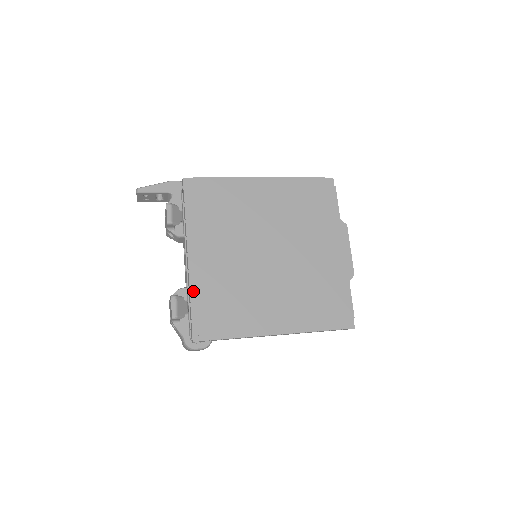
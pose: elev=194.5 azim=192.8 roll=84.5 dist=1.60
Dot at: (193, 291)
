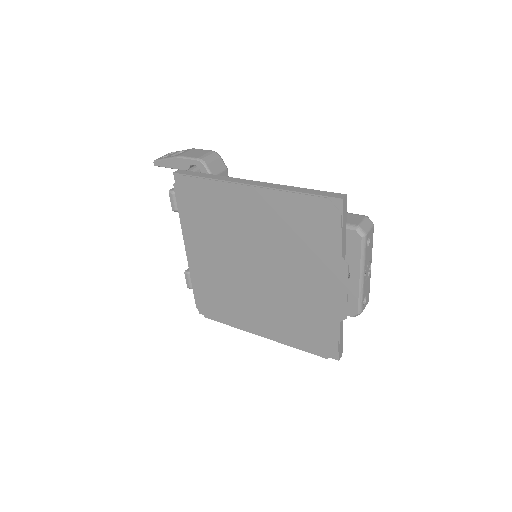
Dot at: (193, 280)
